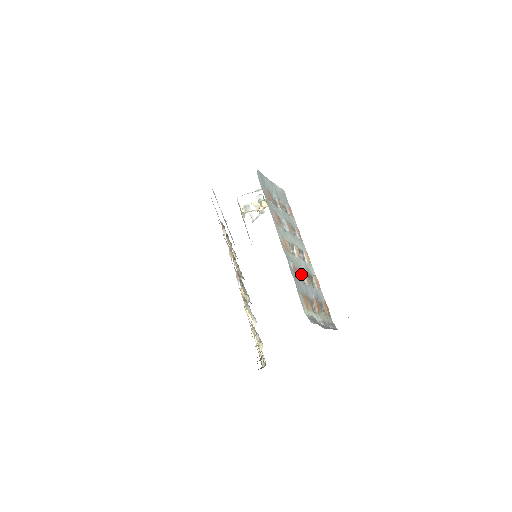
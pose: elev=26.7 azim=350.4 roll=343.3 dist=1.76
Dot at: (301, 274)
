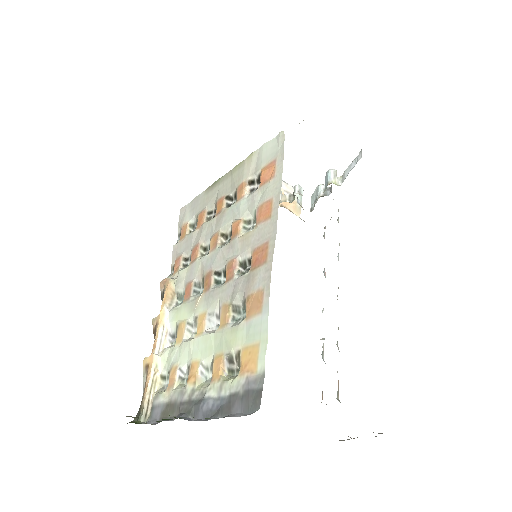
Dot at: occluded
